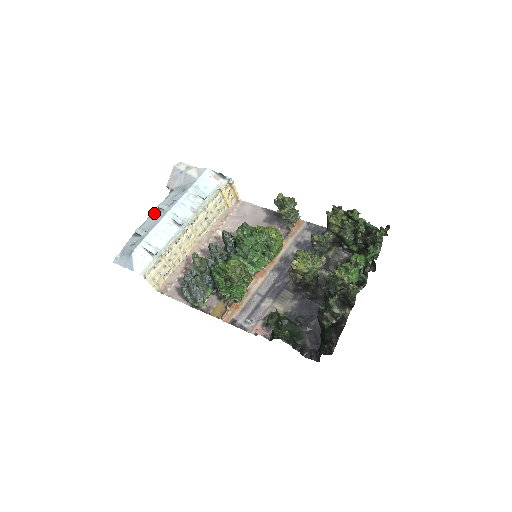
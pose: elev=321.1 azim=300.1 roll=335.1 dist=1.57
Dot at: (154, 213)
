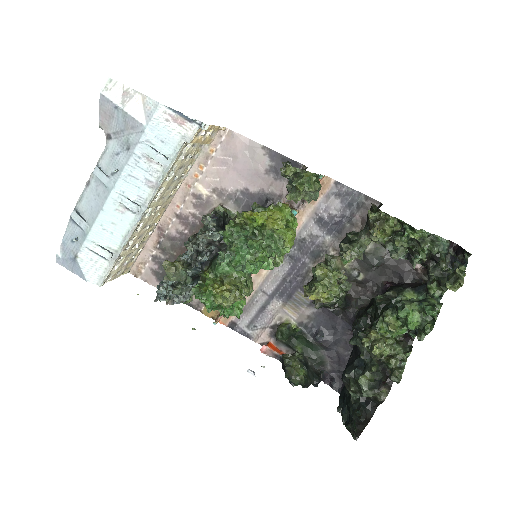
Dot at: (91, 183)
